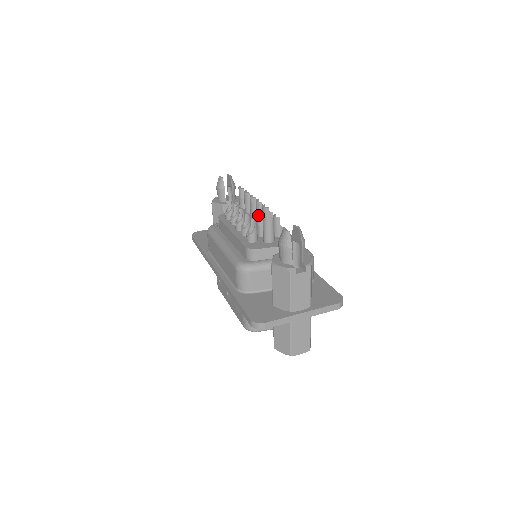
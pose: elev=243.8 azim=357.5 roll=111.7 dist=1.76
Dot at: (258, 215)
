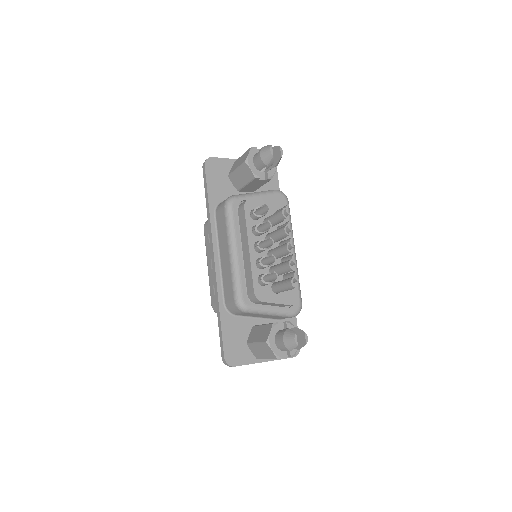
Dot at: (282, 270)
